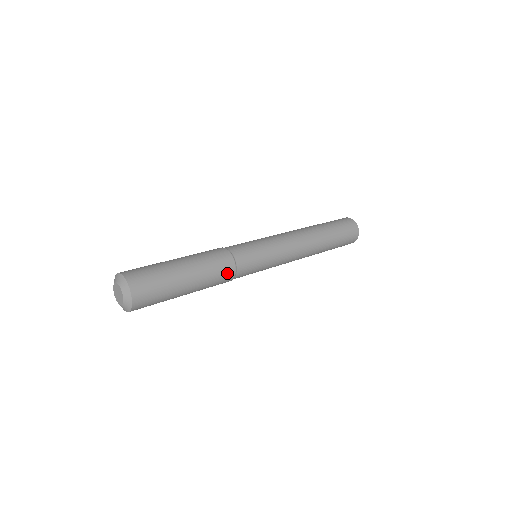
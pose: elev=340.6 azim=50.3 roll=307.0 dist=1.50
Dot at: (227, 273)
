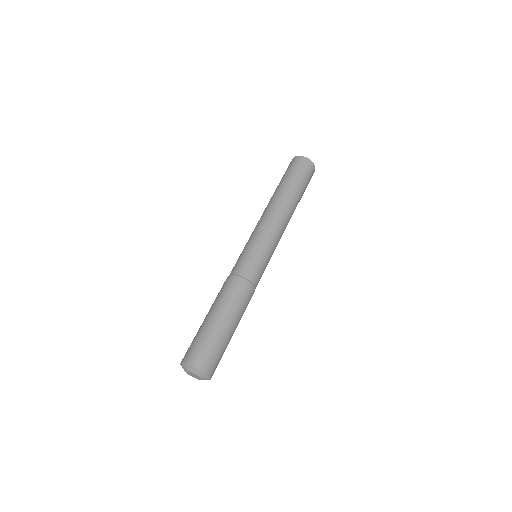
Dot at: occluded
